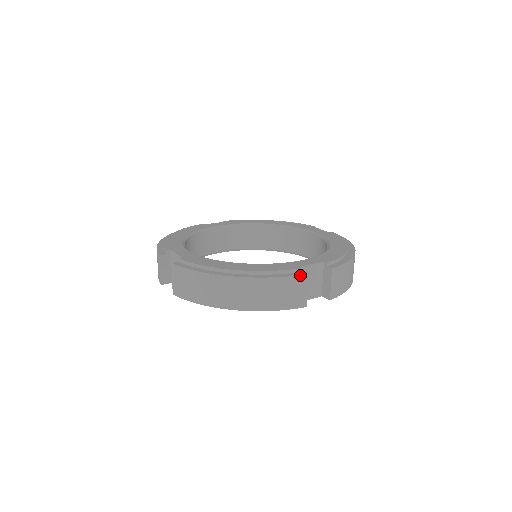
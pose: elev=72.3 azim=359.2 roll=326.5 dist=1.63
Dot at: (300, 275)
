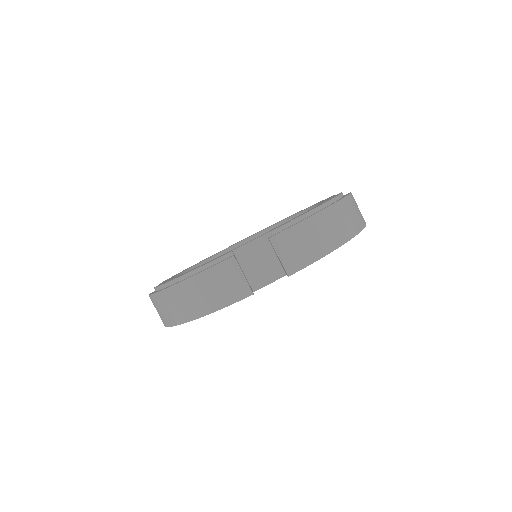
Dot at: occluded
